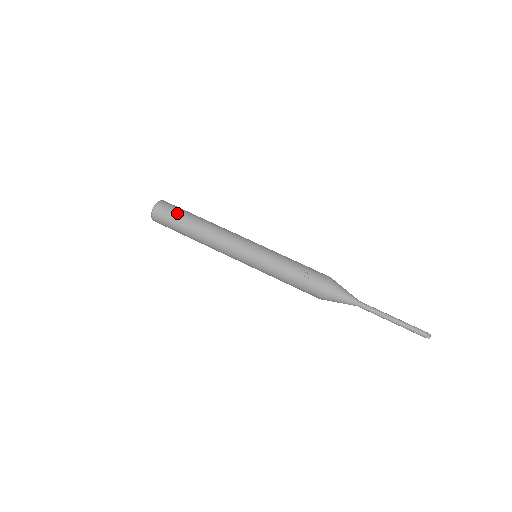
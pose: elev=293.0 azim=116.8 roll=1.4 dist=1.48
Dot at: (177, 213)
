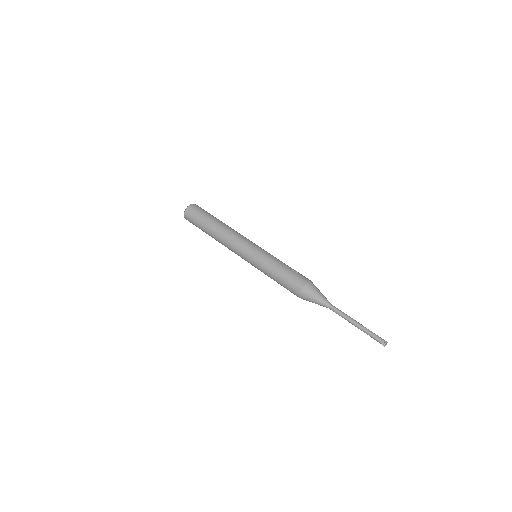
Dot at: occluded
